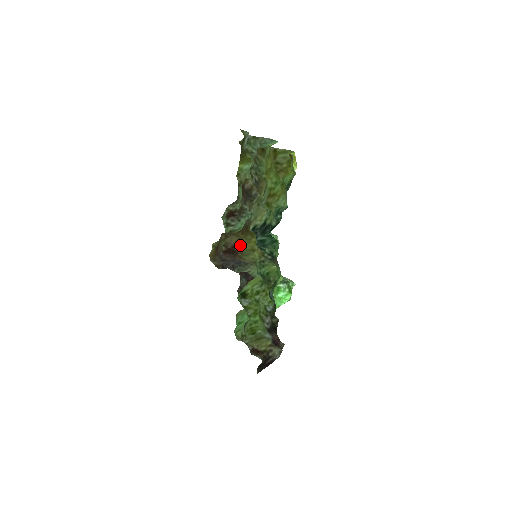
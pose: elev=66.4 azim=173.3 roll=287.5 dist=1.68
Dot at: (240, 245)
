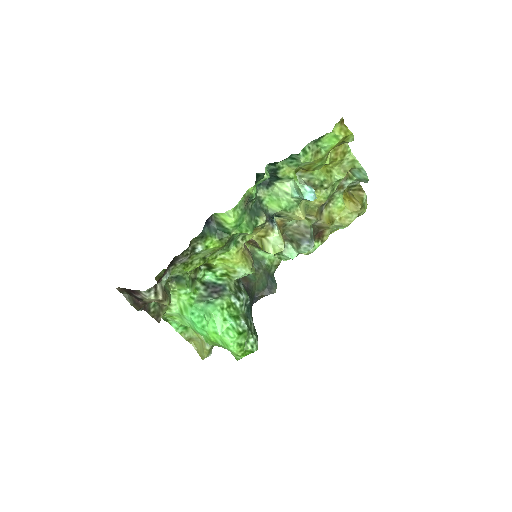
Dot at: occluded
